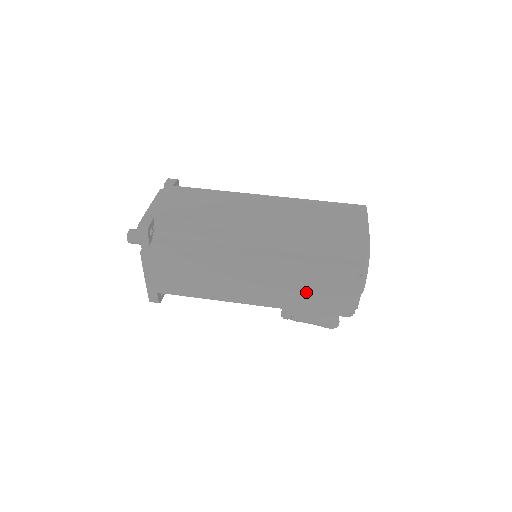
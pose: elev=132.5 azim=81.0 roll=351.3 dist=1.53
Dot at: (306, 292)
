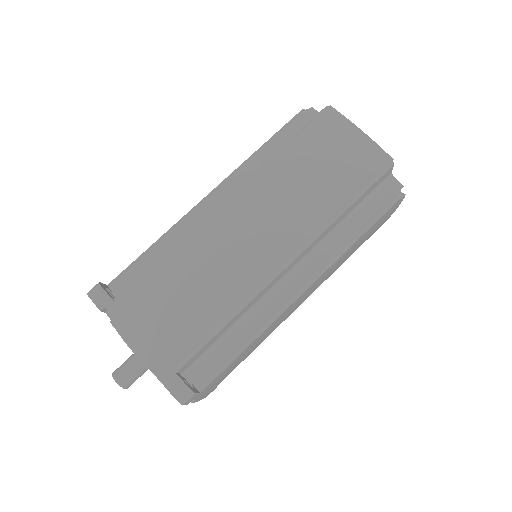
Dot at: (353, 250)
